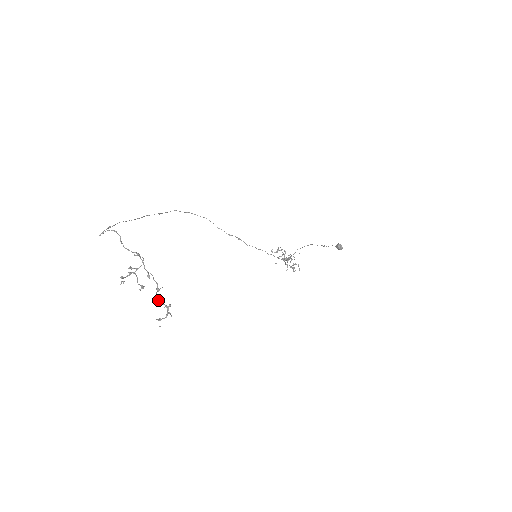
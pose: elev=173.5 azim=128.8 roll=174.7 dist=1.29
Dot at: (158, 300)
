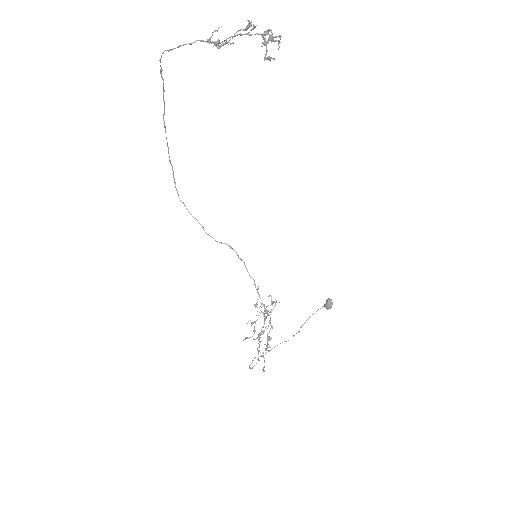
Dot at: (262, 42)
